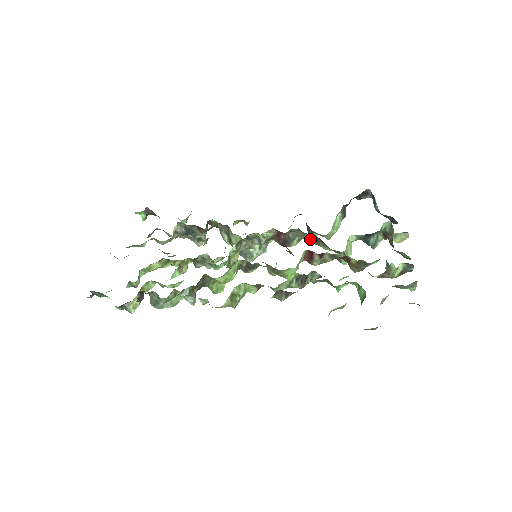
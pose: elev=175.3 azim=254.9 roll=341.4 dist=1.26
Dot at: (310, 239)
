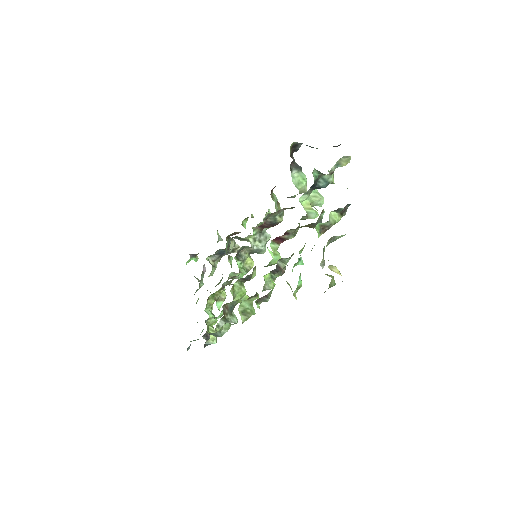
Dot at: occluded
